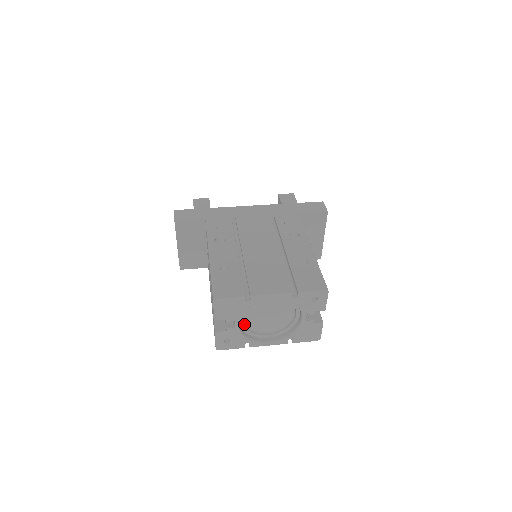
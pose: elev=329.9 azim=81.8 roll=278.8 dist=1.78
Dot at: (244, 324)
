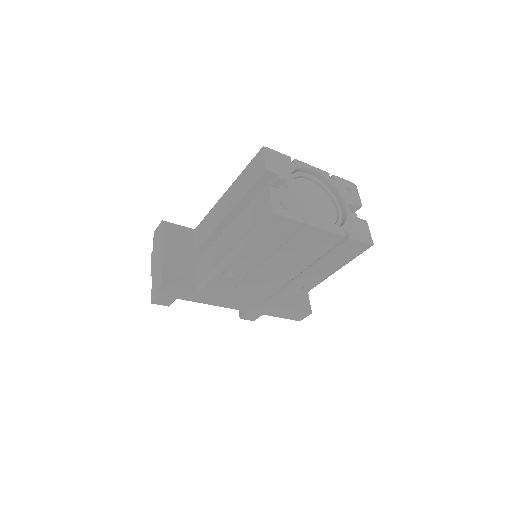
Dot at: occluded
